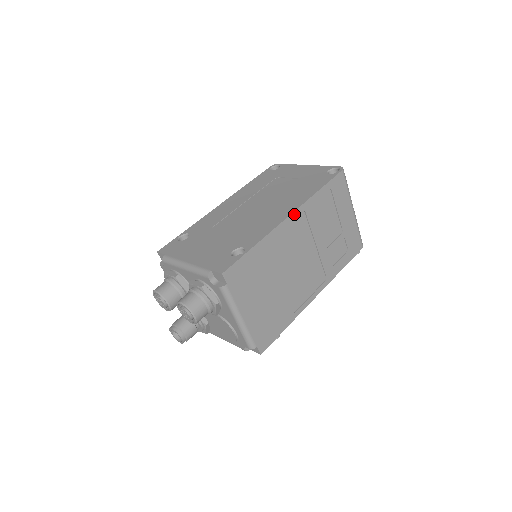
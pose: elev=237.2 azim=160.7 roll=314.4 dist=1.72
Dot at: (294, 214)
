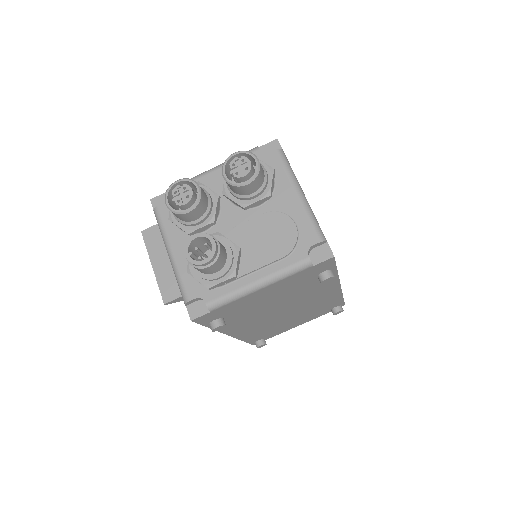
Dot at: occluded
